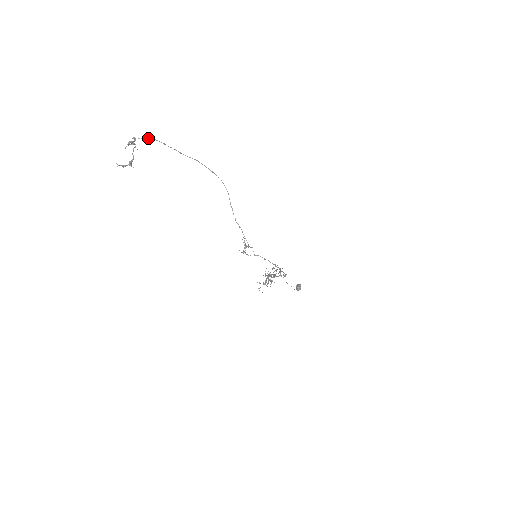
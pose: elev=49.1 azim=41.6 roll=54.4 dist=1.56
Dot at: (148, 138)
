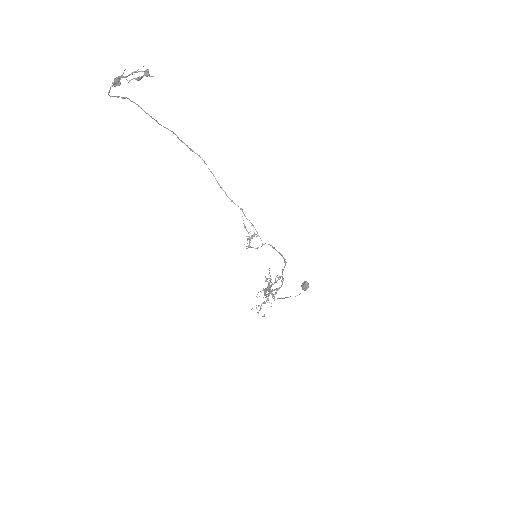
Dot at: (121, 97)
